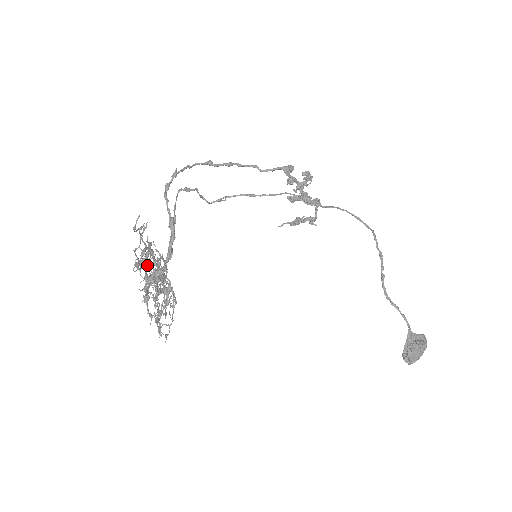
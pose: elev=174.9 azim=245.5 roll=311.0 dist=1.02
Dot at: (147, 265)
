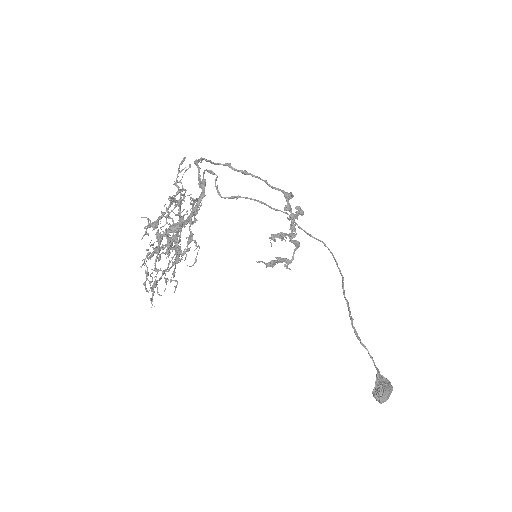
Dot at: (166, 218)
